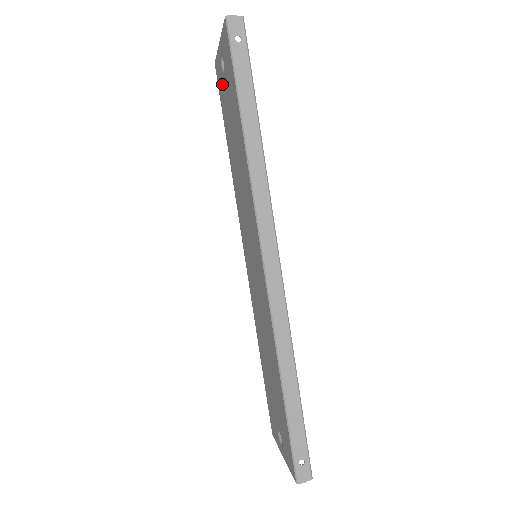
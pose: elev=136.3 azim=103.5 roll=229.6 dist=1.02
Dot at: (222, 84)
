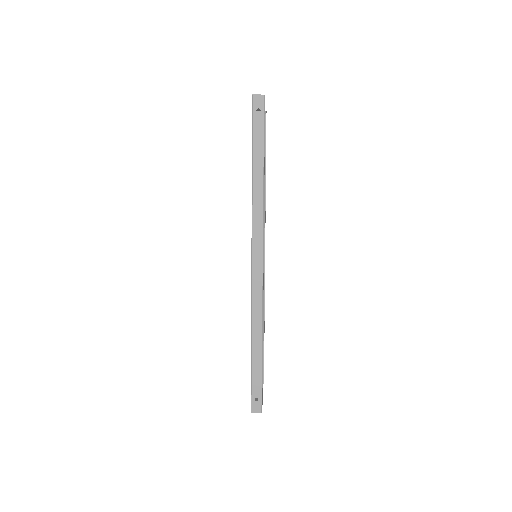
Dot at: occluded
